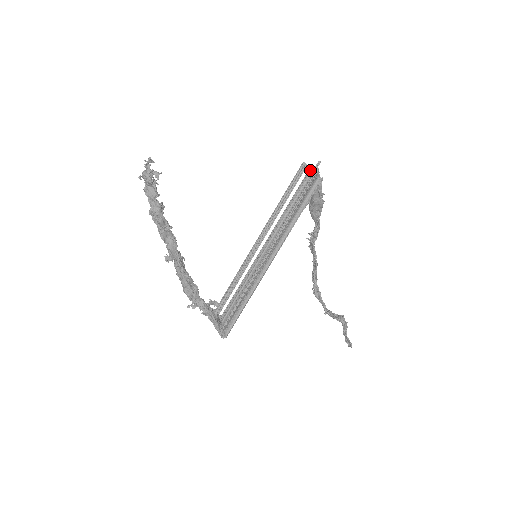
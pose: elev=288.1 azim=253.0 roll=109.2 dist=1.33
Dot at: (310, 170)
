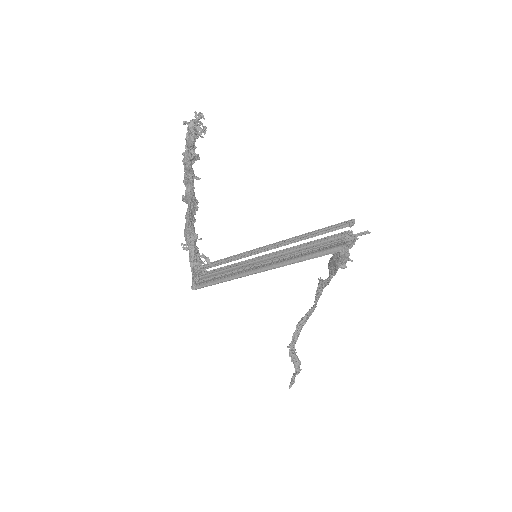
Dot at: (349, 232)
